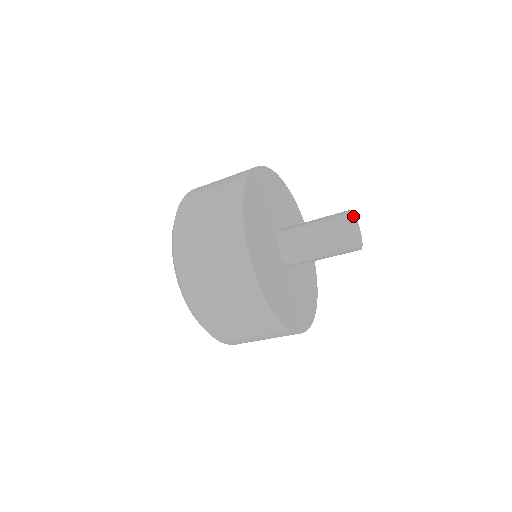
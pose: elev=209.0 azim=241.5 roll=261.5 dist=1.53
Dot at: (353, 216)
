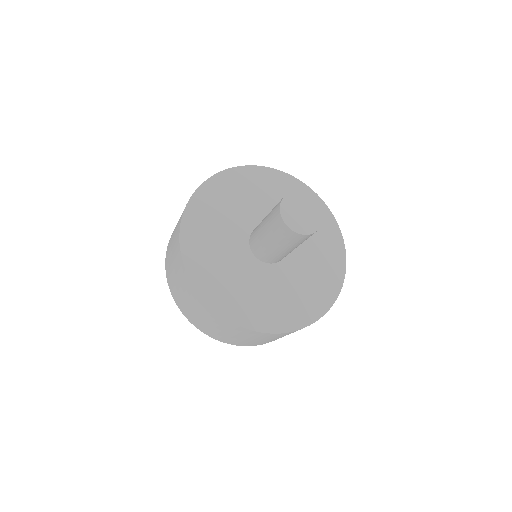
Dot at: (304, 199)
